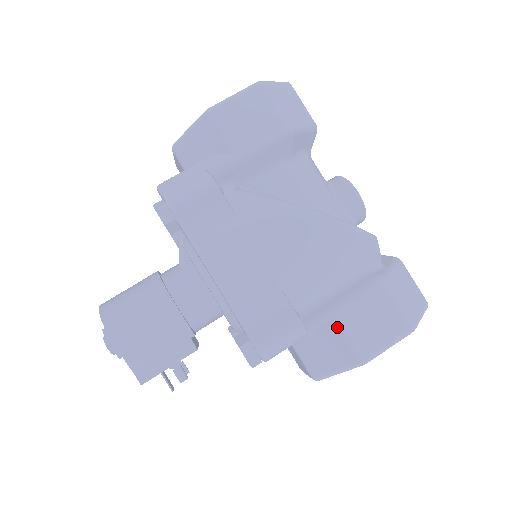
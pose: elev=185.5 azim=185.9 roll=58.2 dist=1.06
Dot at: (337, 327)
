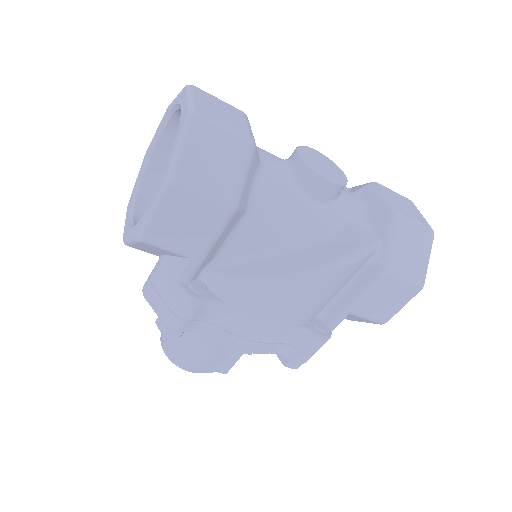
Dot at: (354, 315)
